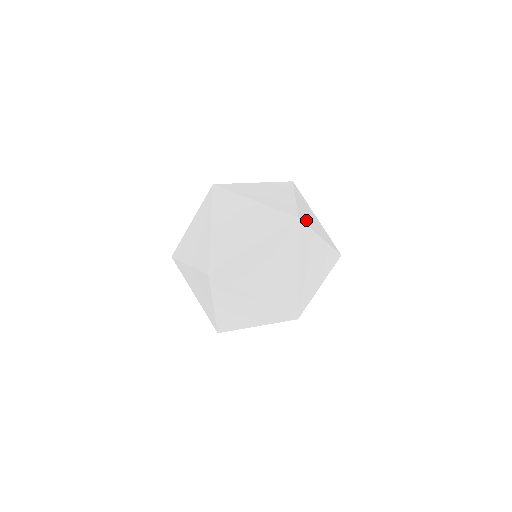
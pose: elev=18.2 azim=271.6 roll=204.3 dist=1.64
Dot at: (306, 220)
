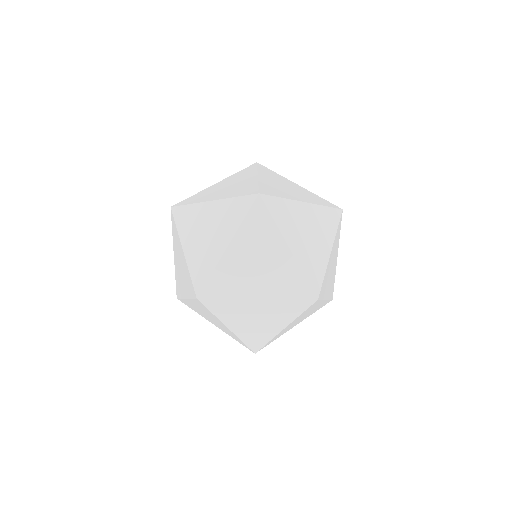
Dot at: occluded
